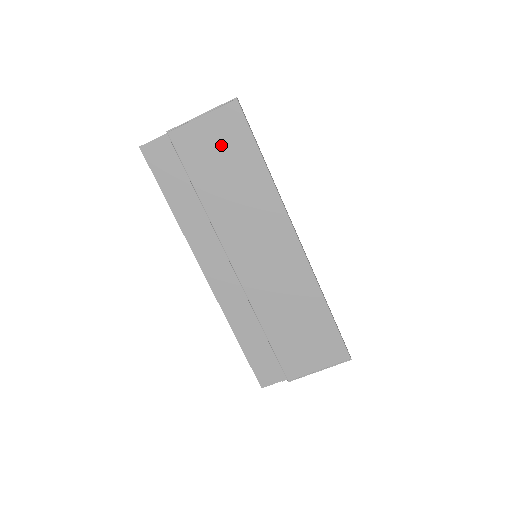
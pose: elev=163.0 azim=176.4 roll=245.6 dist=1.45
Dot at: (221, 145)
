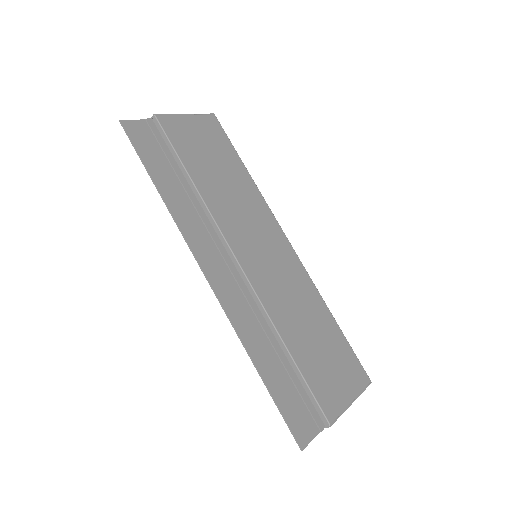
Dot at: (207, 143)
